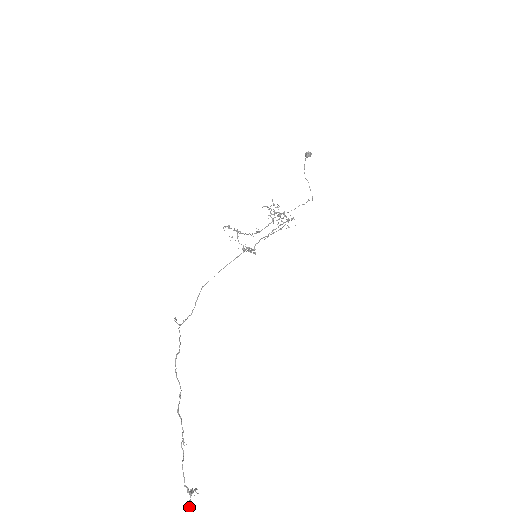
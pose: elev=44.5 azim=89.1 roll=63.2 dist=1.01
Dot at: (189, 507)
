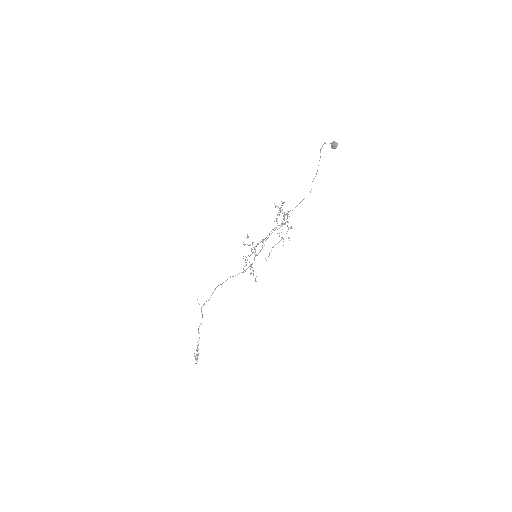
Dot at: occluded
